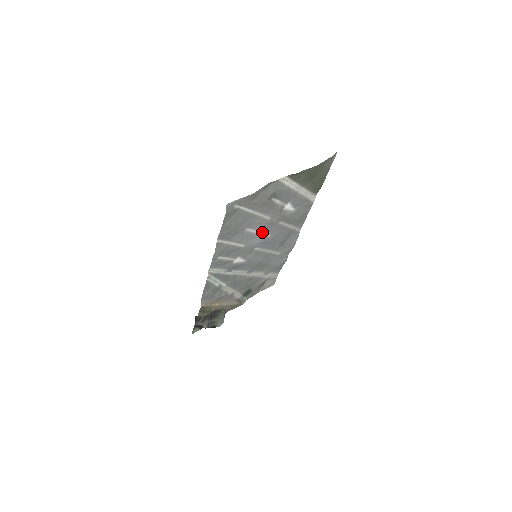
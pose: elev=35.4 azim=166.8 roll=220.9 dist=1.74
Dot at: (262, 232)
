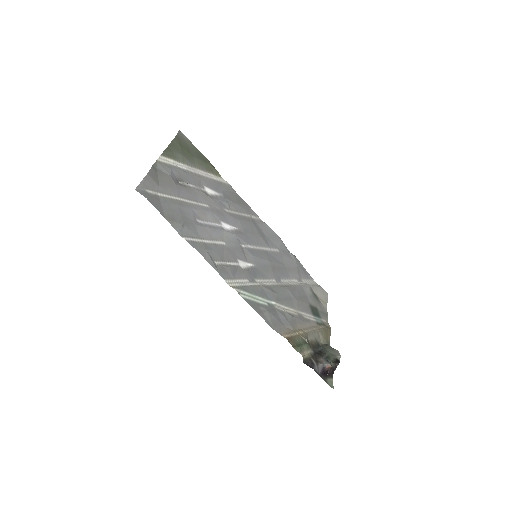
Dot at: (223, 226)
